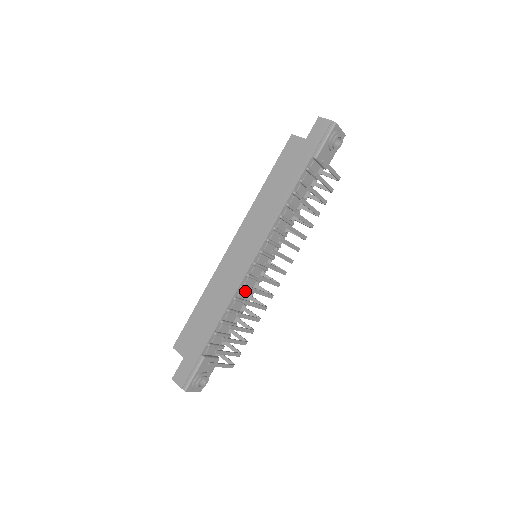
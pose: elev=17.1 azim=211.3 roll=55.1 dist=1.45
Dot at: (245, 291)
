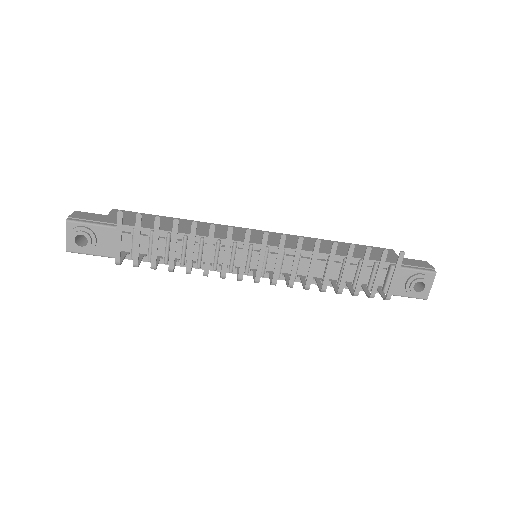
Dot at: (213, 253)
